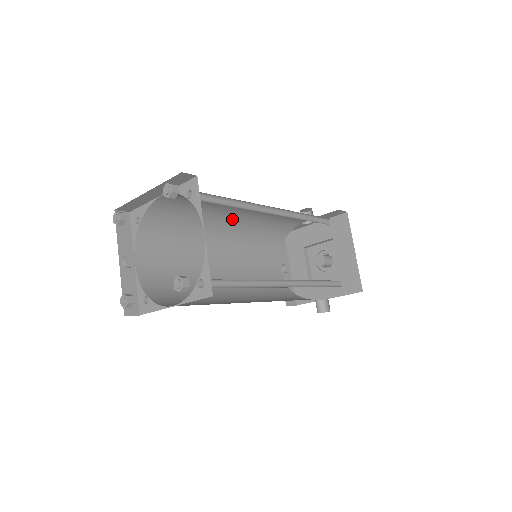
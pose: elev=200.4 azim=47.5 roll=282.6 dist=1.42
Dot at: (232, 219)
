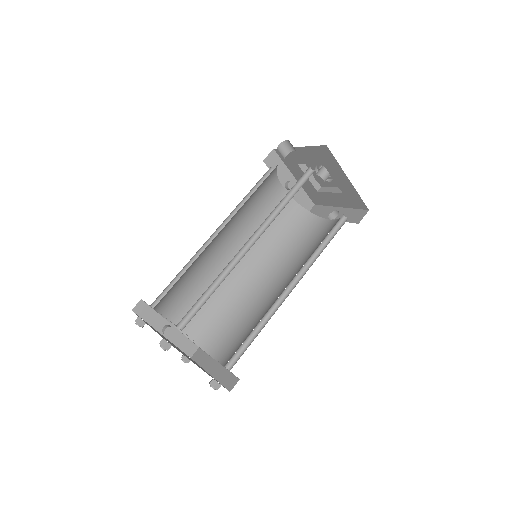
Dot at: (218, 233)
